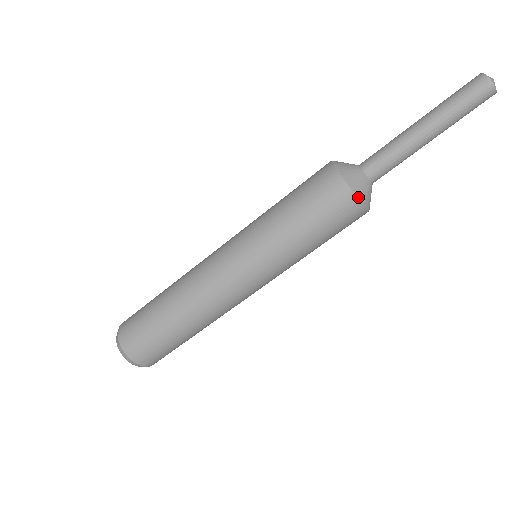
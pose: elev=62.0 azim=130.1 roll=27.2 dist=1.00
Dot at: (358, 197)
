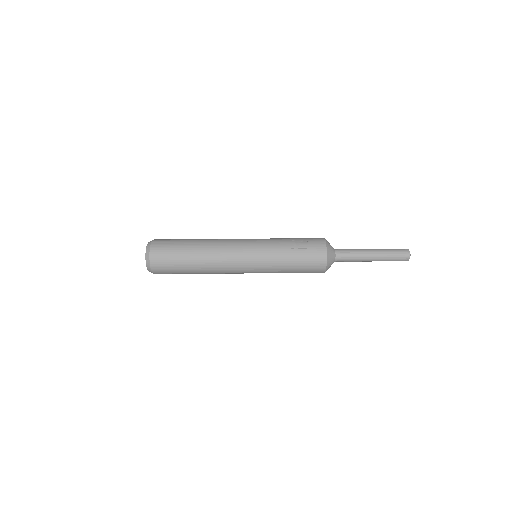
Dot at: occluded
